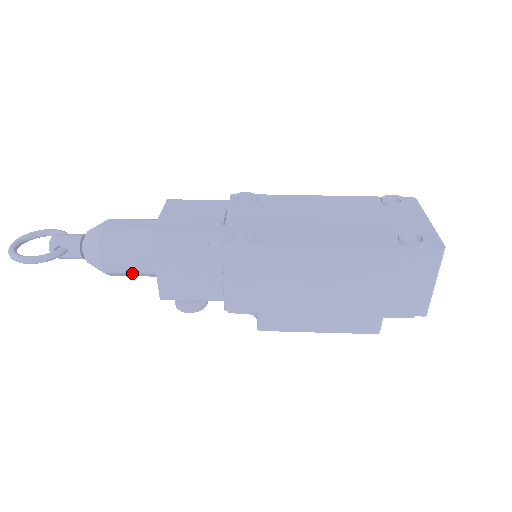
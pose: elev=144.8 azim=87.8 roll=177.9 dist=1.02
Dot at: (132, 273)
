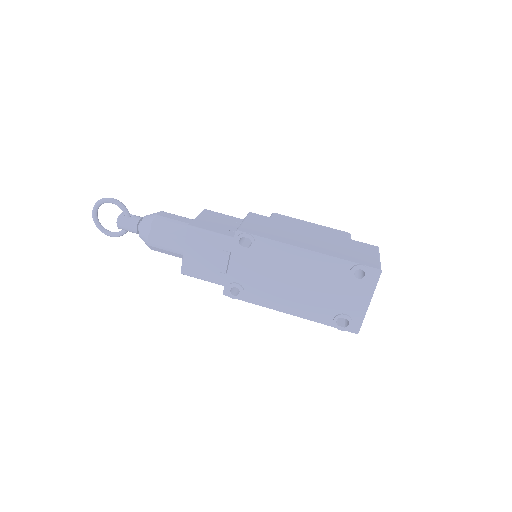
Dot at: occluded
